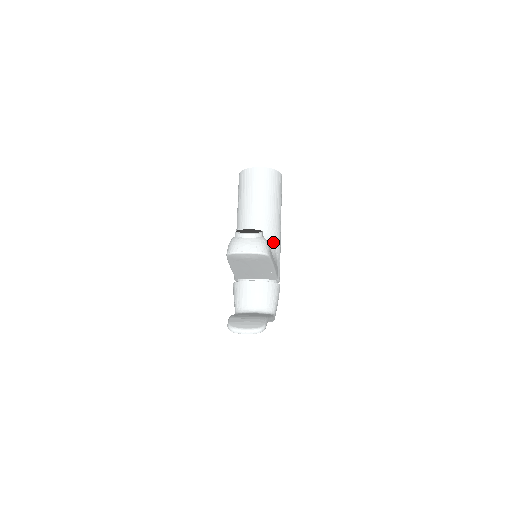
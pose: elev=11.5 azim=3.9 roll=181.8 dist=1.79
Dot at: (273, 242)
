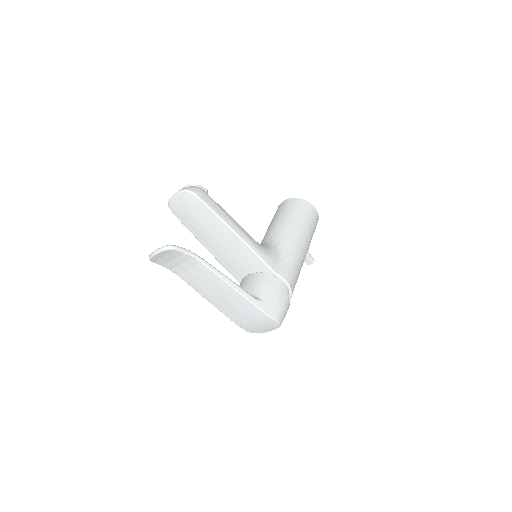
Dot at: (279, 245)
